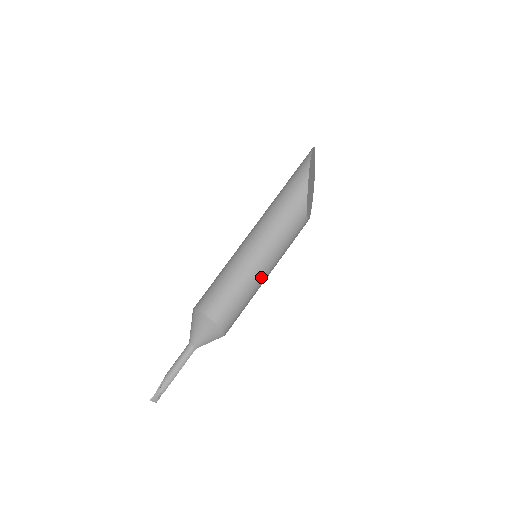
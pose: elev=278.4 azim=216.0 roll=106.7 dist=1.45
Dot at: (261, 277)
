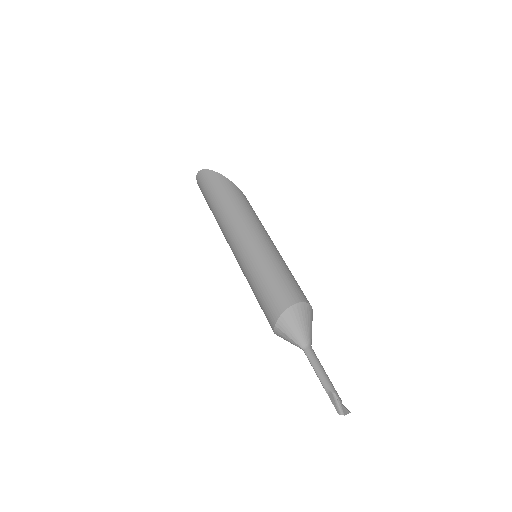
Dot at: occluded
